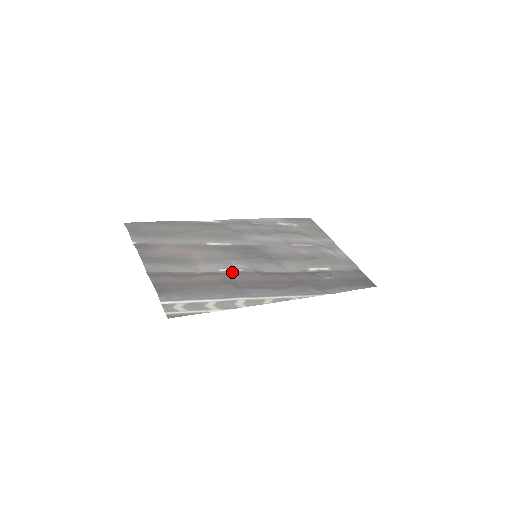
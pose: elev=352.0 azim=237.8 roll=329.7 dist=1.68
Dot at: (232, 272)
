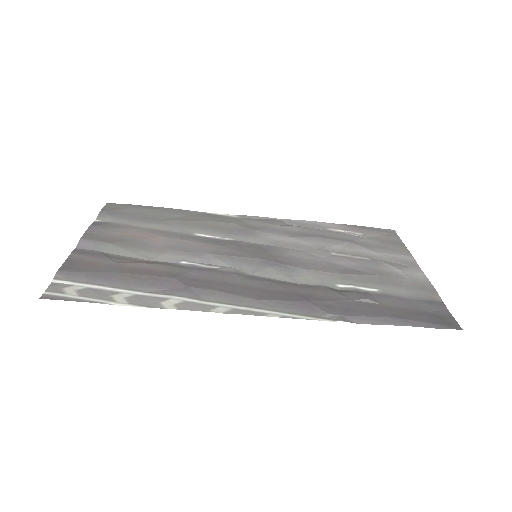
Dot at: (198, 267)
